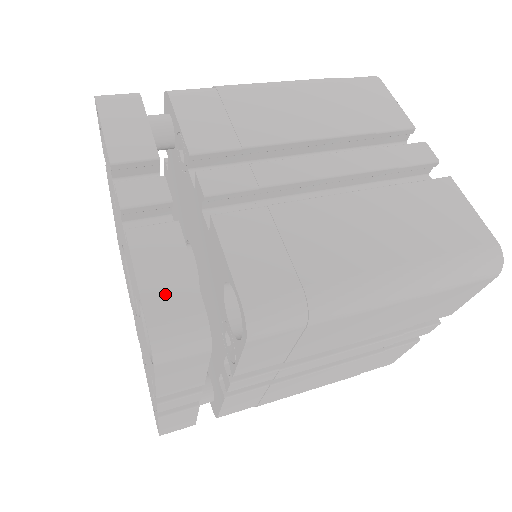
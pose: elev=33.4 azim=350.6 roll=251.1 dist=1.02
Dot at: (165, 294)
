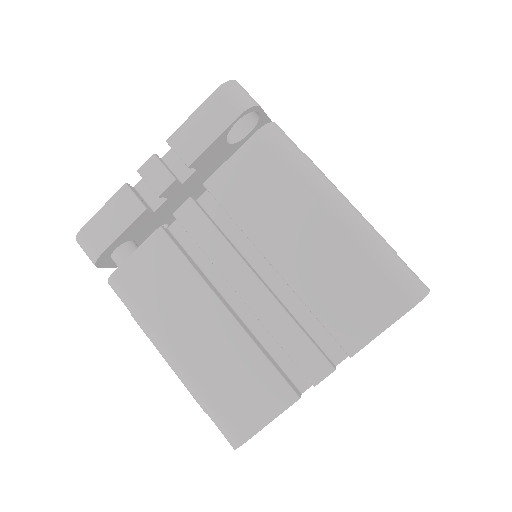
Dot at: occluded
